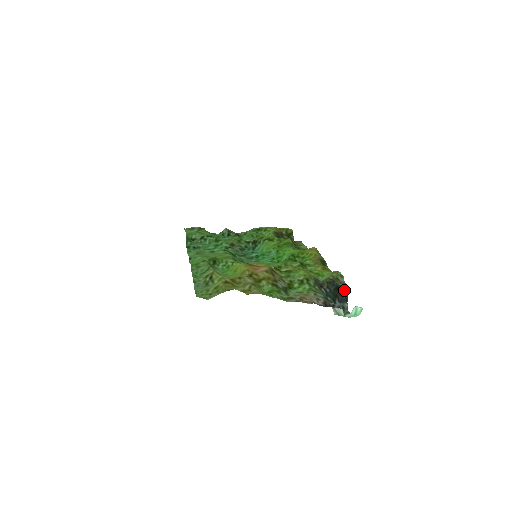
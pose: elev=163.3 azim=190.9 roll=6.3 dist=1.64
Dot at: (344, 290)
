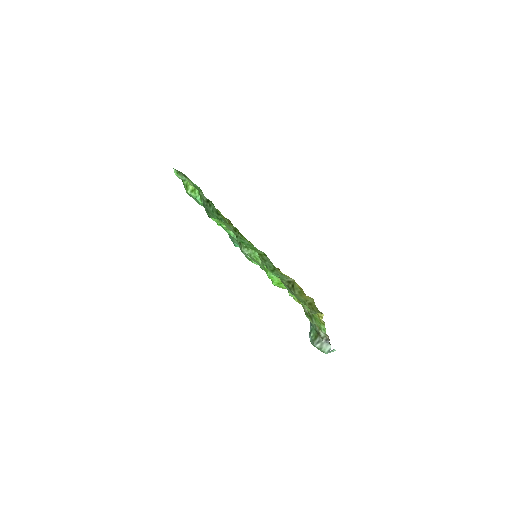
Dot at: occluded
